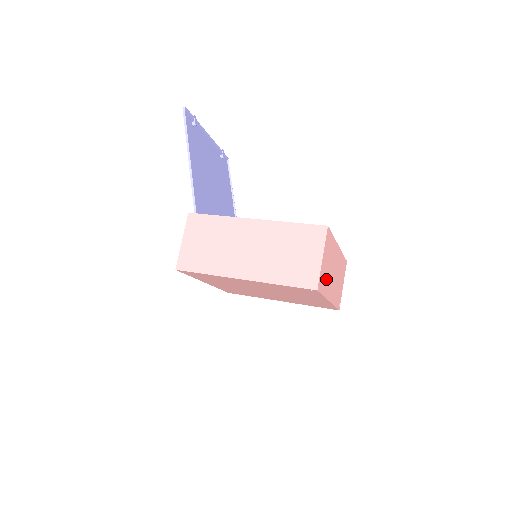
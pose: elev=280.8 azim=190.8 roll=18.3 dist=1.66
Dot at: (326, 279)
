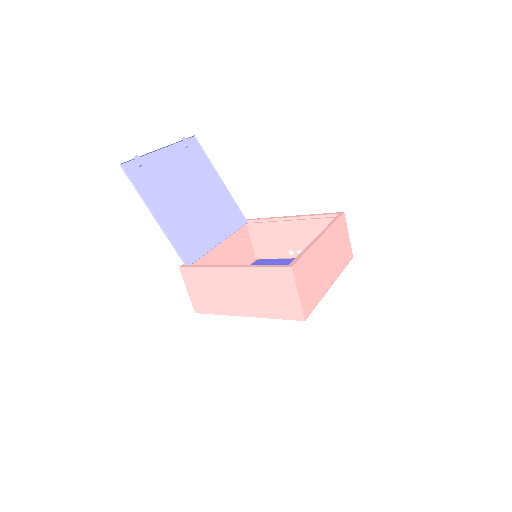
Dot at: (315, 290)
